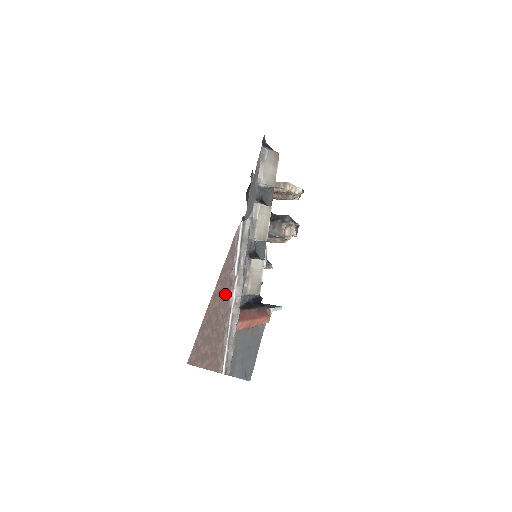
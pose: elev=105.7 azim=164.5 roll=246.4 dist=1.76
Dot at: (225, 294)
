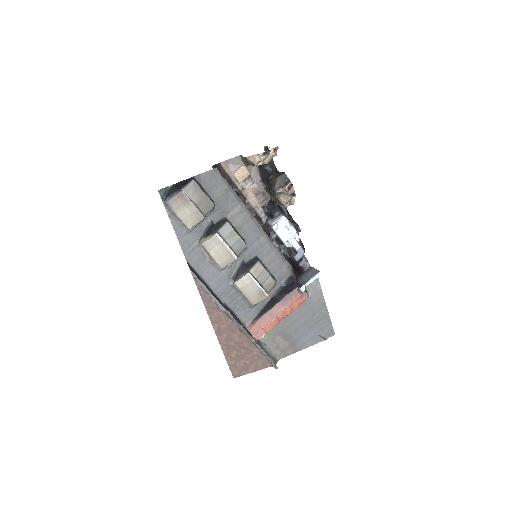
Dot at: (227, 325)
